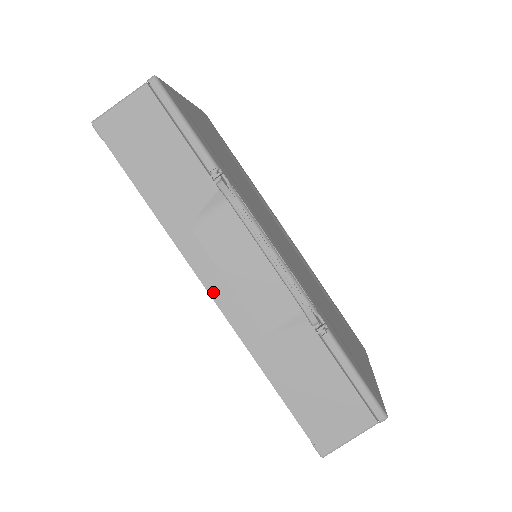
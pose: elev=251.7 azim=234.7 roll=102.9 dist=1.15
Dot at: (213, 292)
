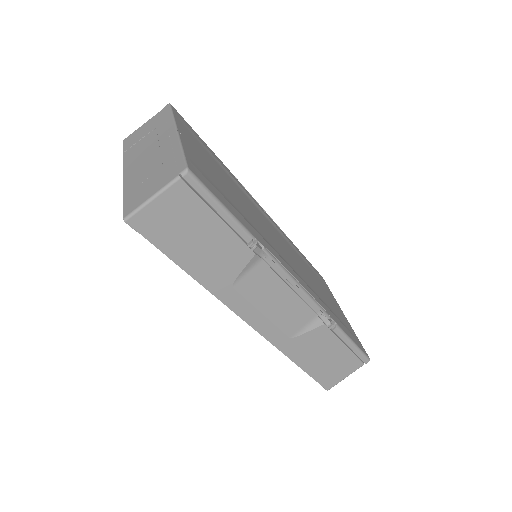
Dot at: (252, 323)
